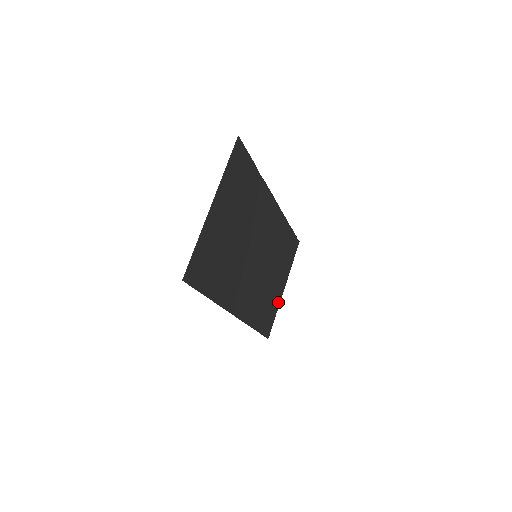
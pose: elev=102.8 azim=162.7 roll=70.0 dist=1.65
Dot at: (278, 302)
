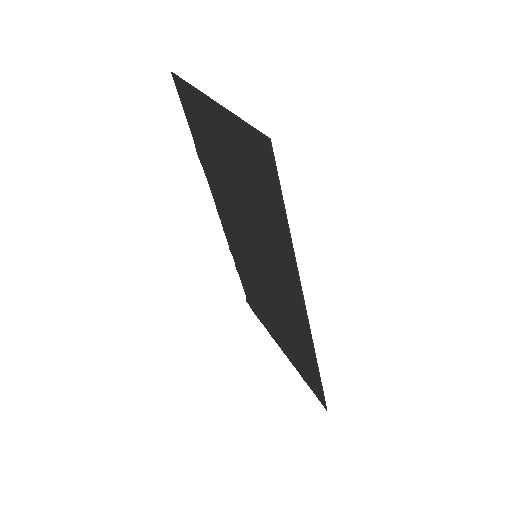
Dot at: (294, 364)
